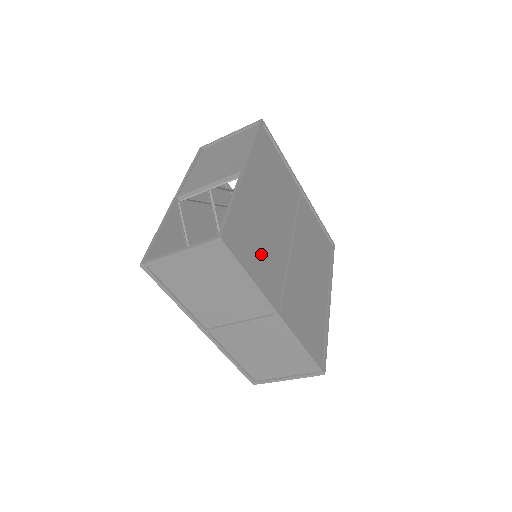
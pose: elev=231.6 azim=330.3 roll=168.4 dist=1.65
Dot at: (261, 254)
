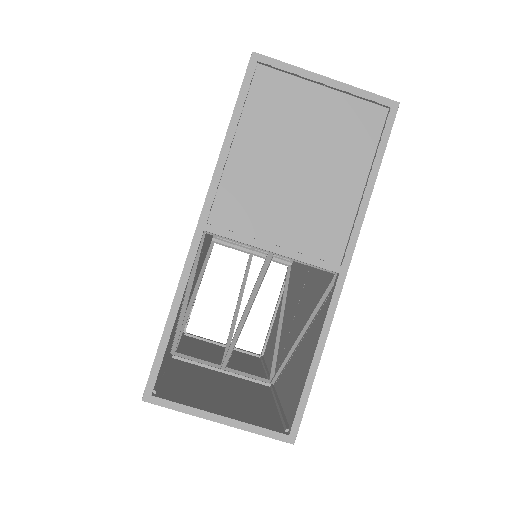
Dot at: (295, 355)
